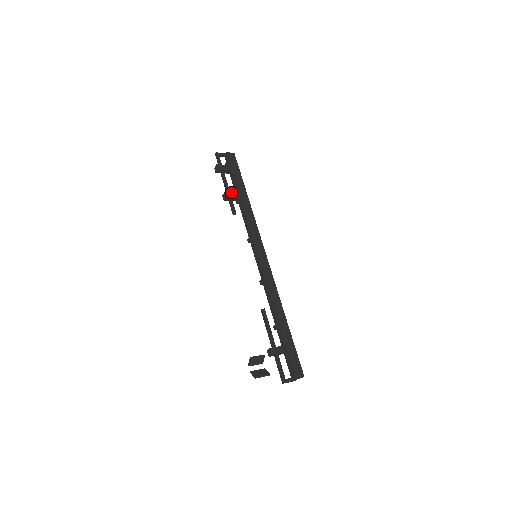
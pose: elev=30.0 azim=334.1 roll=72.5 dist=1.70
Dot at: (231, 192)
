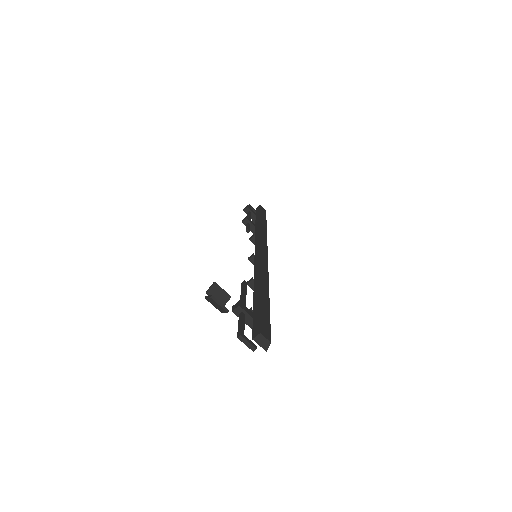
Dot at: occluded
